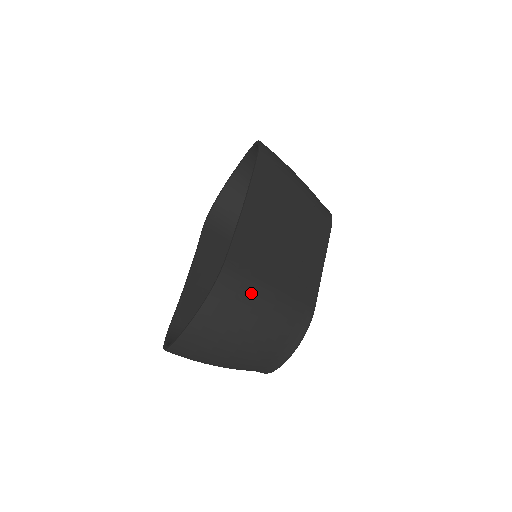
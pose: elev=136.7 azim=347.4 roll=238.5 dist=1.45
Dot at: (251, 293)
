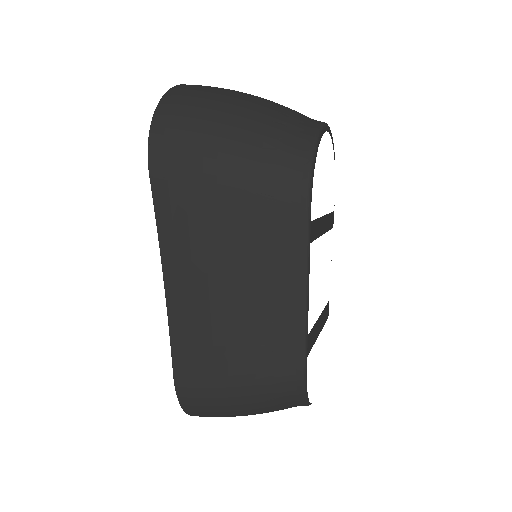
Dot at: (216, 397)
